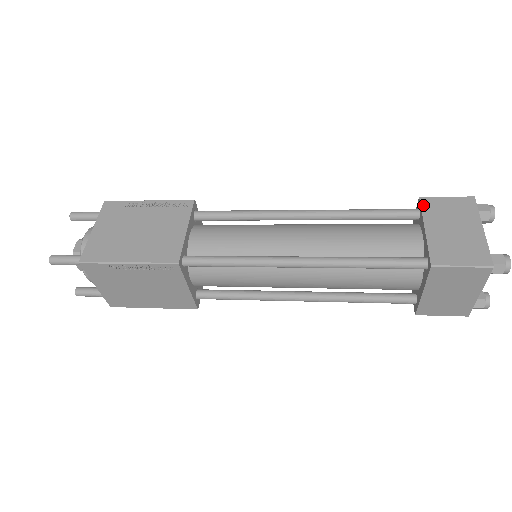
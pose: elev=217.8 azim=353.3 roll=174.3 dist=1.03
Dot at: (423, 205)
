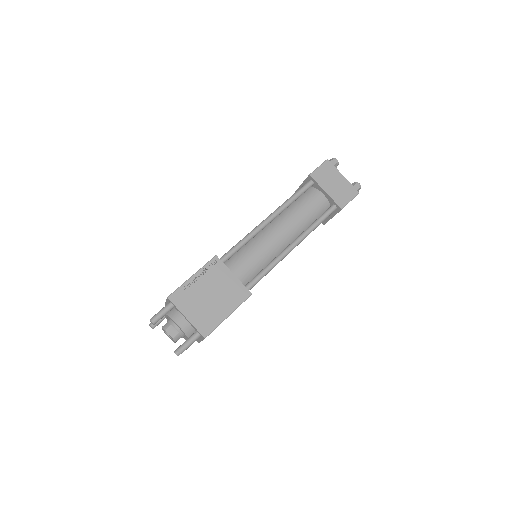
Dot at: (315, 179)
